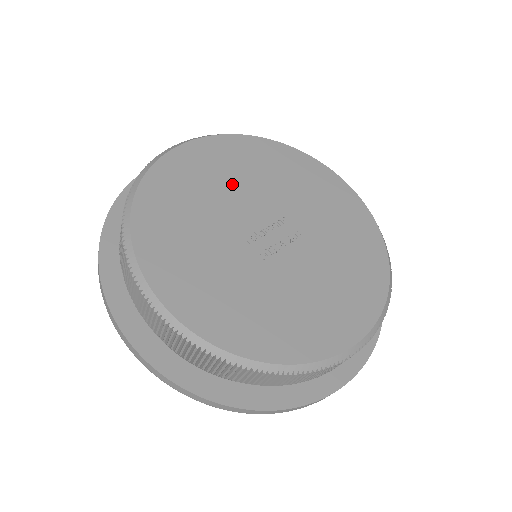
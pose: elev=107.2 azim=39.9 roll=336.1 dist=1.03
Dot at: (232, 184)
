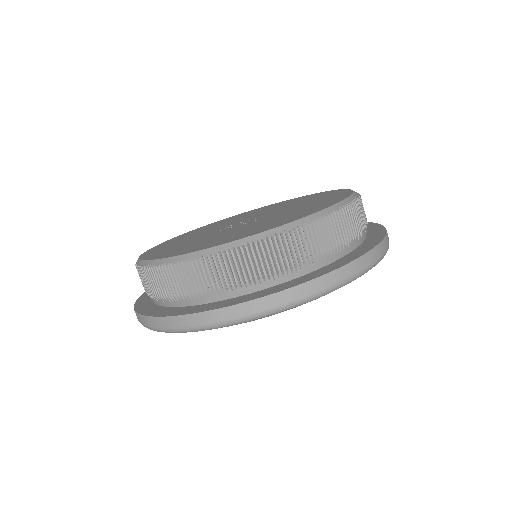
Dot at: occluded
